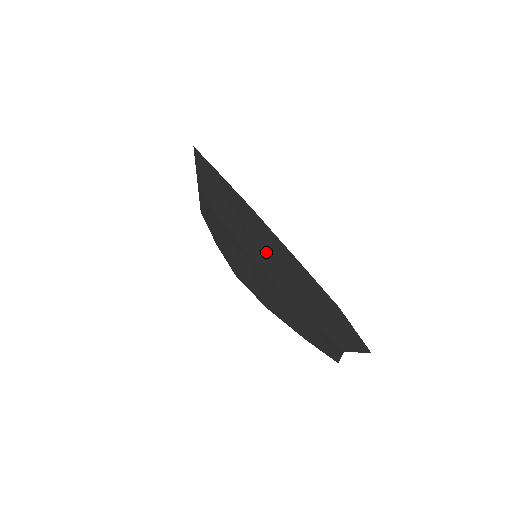
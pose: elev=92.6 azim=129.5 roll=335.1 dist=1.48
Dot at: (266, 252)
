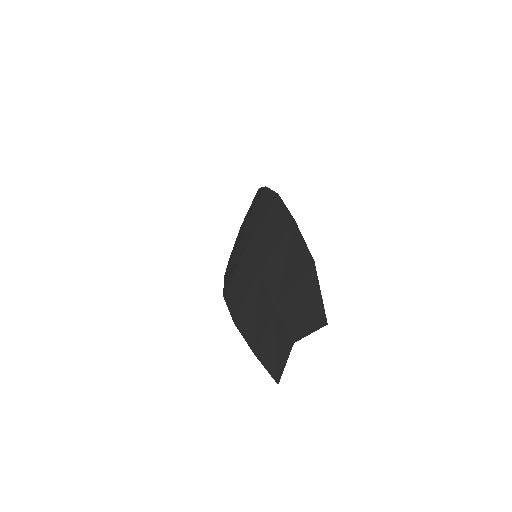
Dot at: (268, 235)
